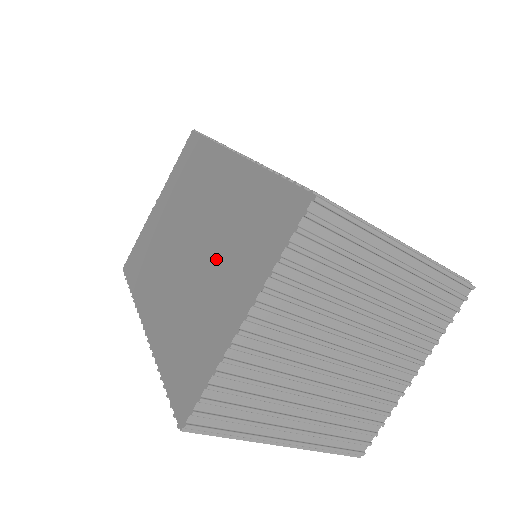
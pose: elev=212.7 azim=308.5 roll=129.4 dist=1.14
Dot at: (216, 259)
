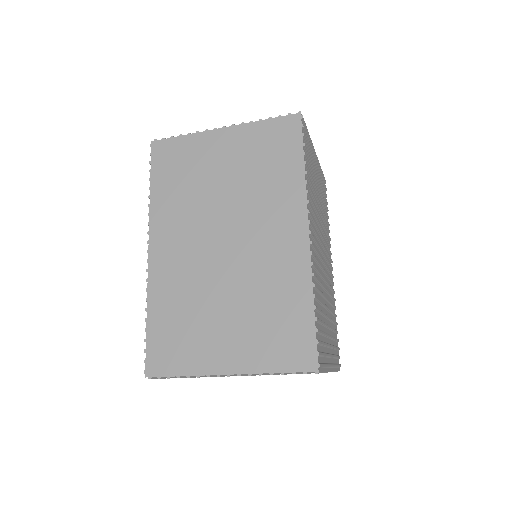
Dot at: (237, 300)
